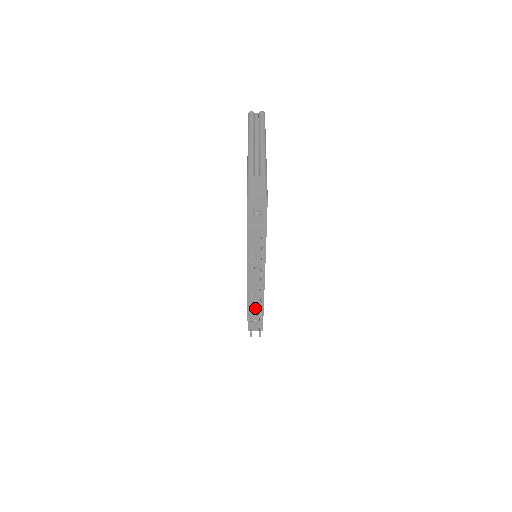
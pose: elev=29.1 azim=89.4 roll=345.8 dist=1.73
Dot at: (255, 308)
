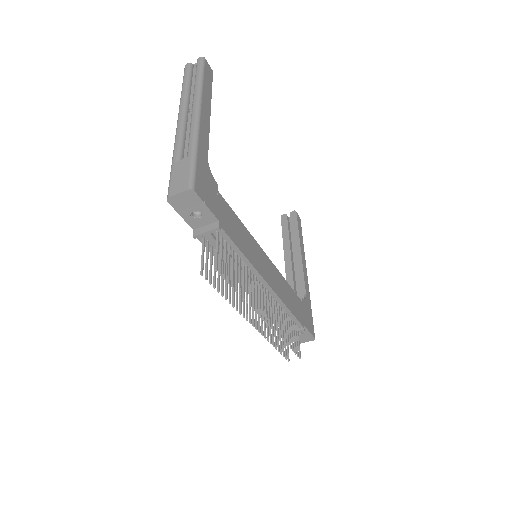
Dot at: occluded
